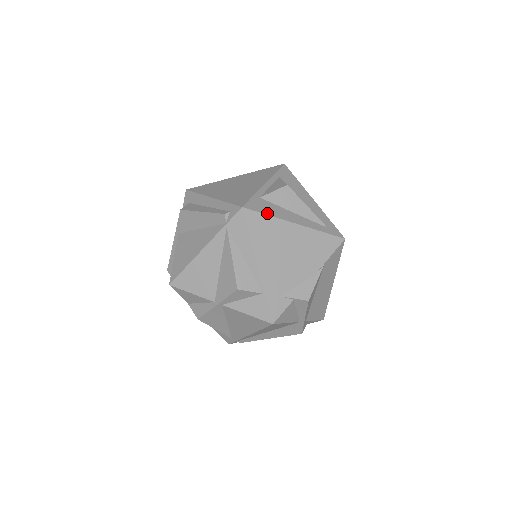
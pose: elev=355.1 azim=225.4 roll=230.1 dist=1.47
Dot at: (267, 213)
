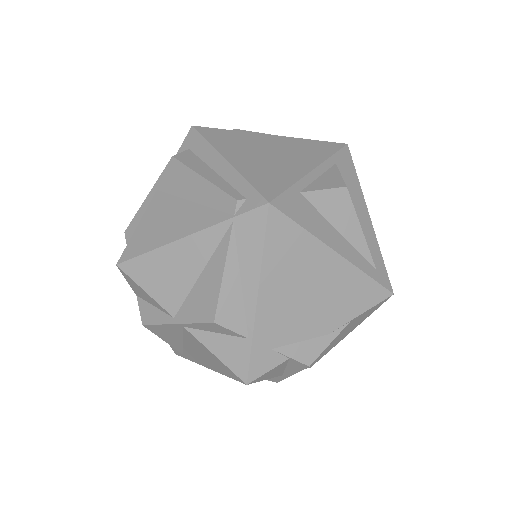
Dot at: (302, 223)
